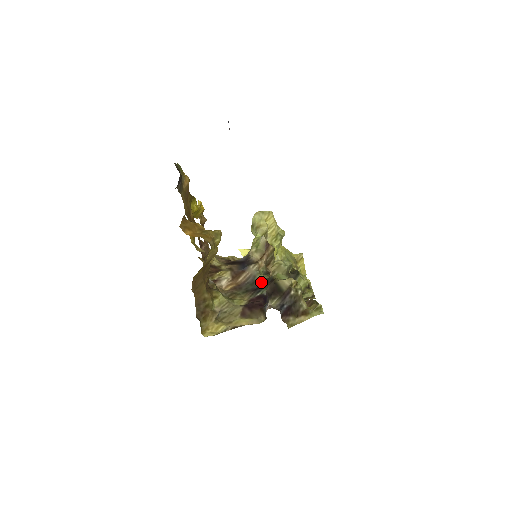
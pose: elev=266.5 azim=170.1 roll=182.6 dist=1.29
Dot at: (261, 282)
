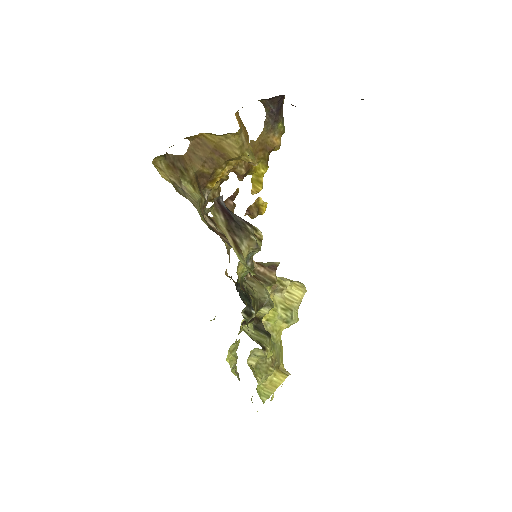
Dot at: occluded
